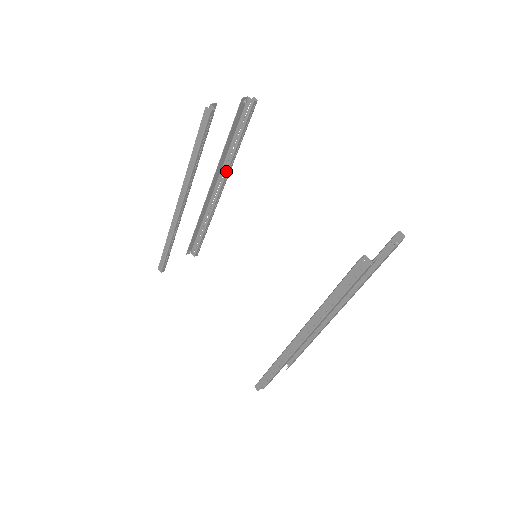
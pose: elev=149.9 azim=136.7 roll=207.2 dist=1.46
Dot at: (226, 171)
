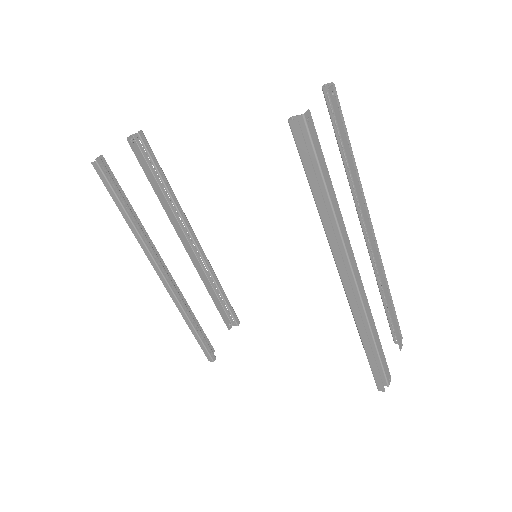
Dot at: (180, 217)
